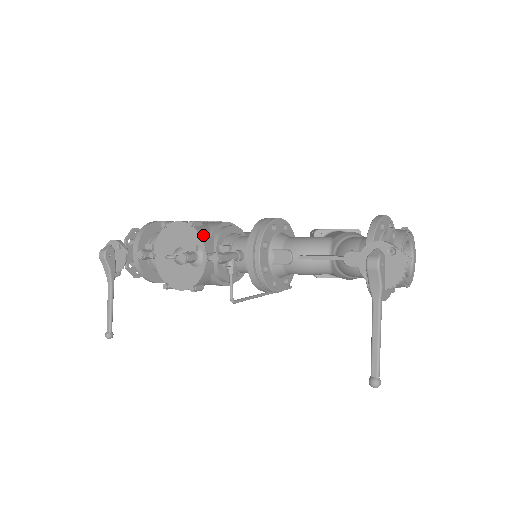
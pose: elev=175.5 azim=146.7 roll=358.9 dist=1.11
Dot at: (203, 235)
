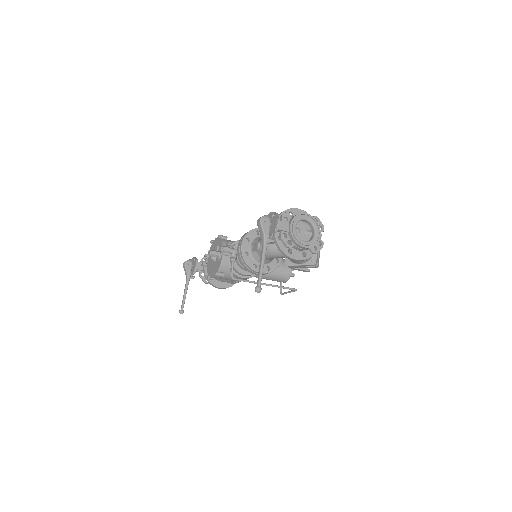
Dot at: (225, 242)
